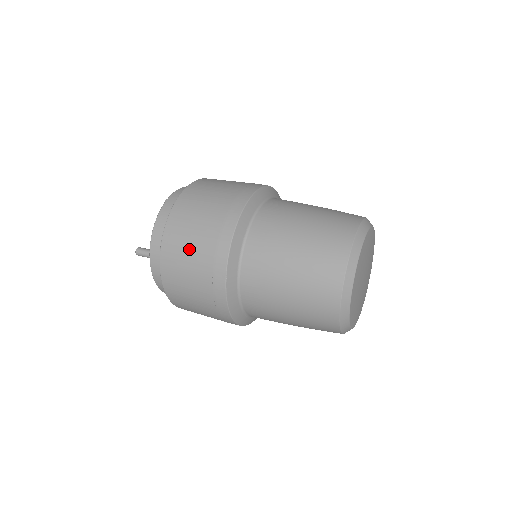
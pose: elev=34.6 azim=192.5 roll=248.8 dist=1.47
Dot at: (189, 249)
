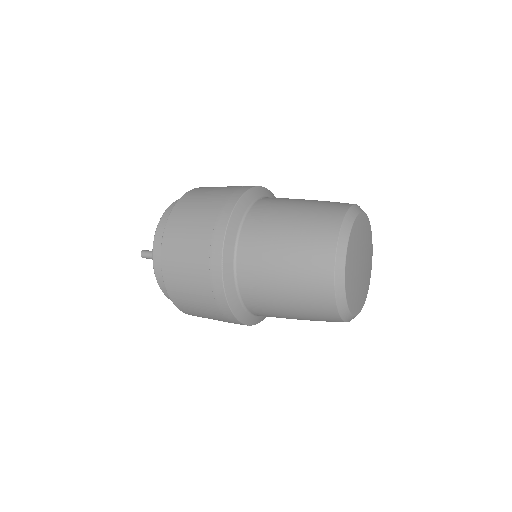
Dot at: (189, 232)
